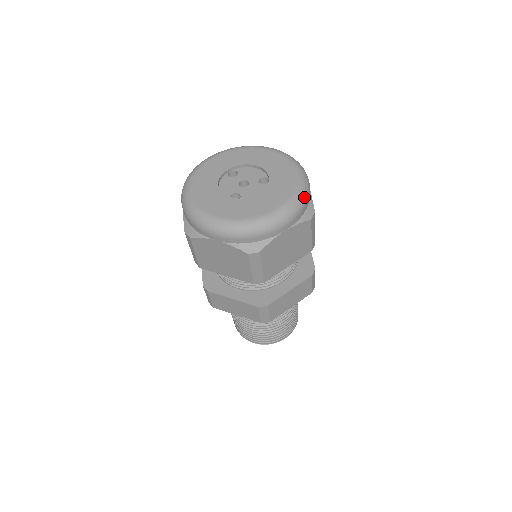
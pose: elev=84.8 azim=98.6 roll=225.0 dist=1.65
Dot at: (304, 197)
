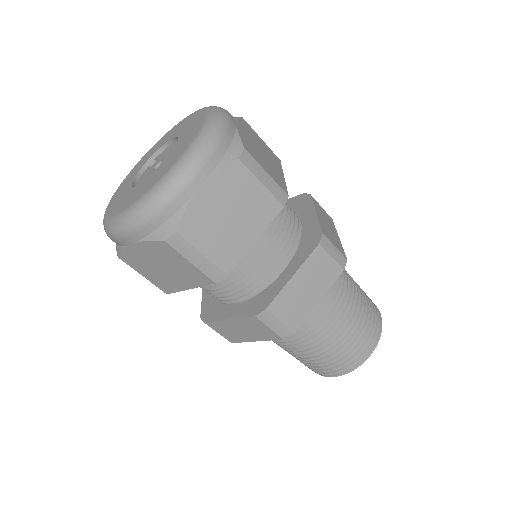
Dot at: (213, 135)
